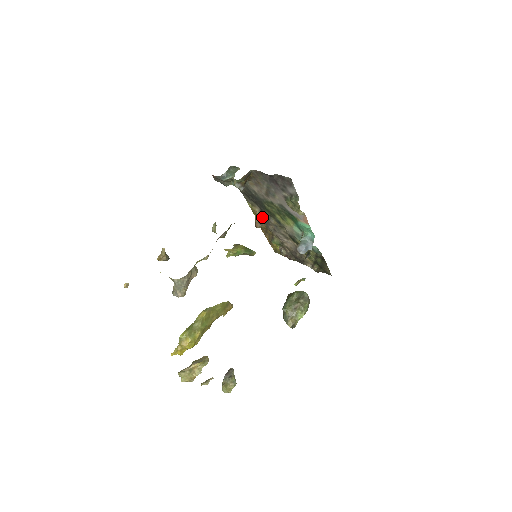
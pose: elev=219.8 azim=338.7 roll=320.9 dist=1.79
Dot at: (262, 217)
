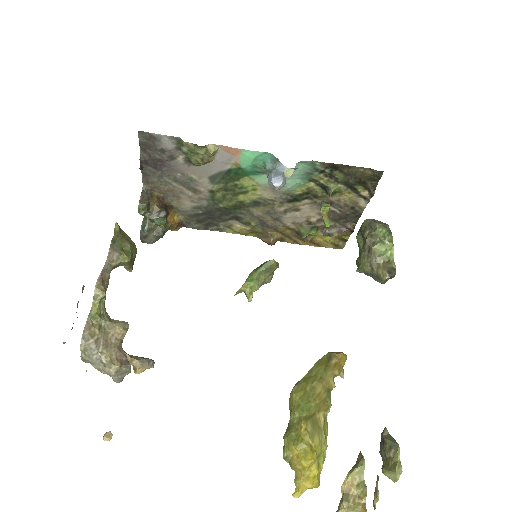
Dot at: (251, 225)
